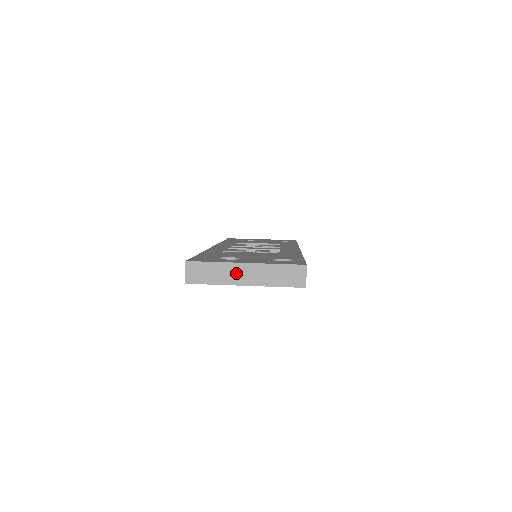
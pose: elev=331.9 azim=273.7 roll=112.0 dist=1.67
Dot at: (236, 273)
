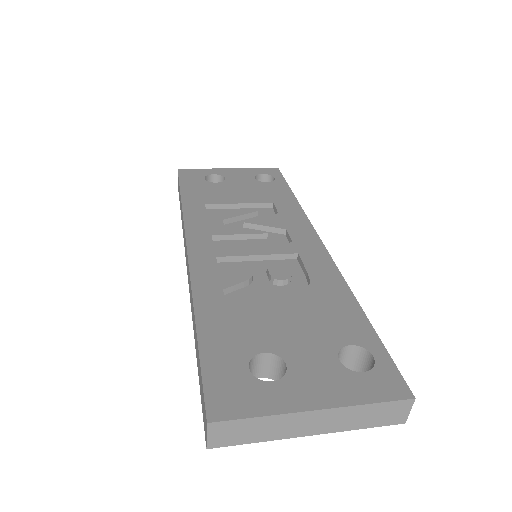
Dot at: (298, 424)
